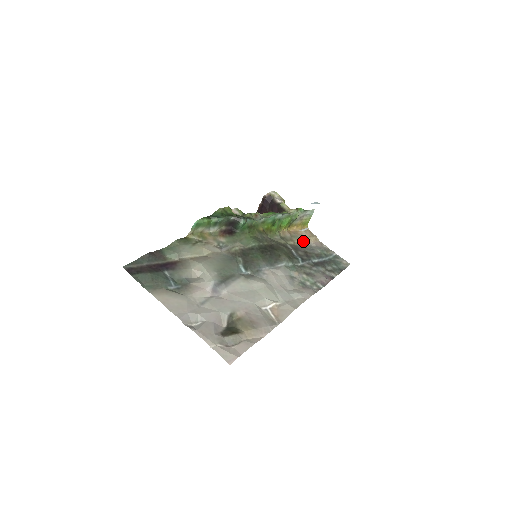
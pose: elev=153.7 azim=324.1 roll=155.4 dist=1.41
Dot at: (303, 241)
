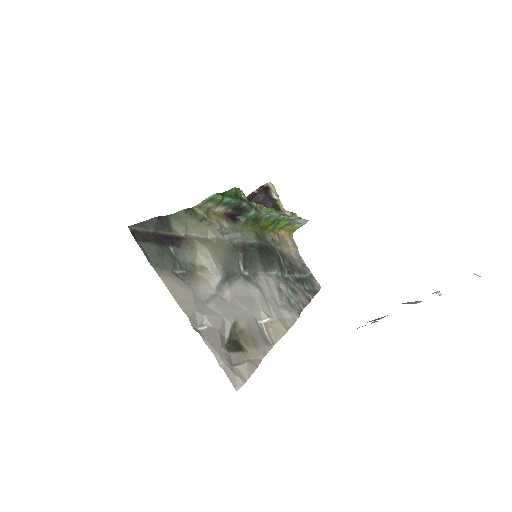
Dot at: (288, 249)
